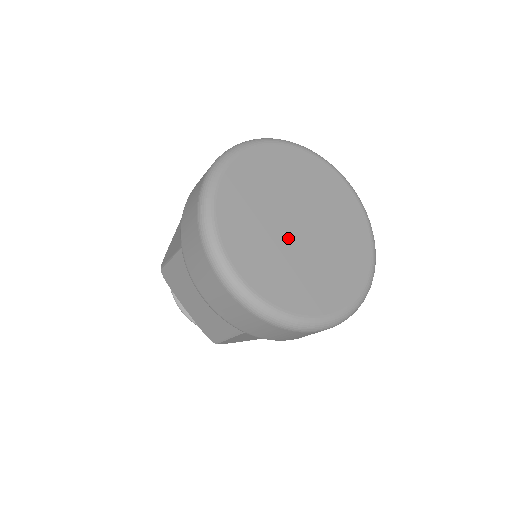
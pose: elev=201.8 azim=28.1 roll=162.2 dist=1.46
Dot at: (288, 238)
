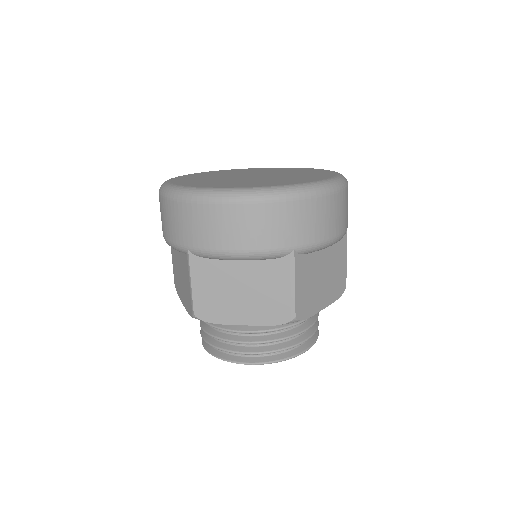
Dot at: (251, 178)
